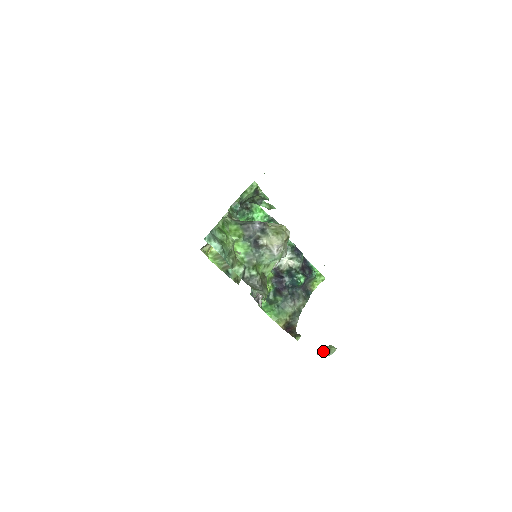
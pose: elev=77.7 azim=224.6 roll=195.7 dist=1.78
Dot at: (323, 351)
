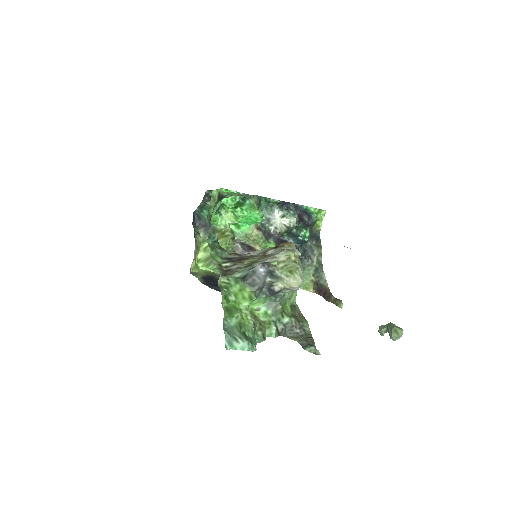
Dot at: (386, 331)
